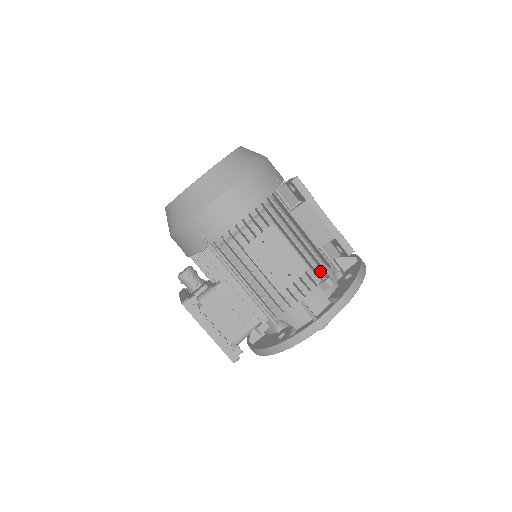
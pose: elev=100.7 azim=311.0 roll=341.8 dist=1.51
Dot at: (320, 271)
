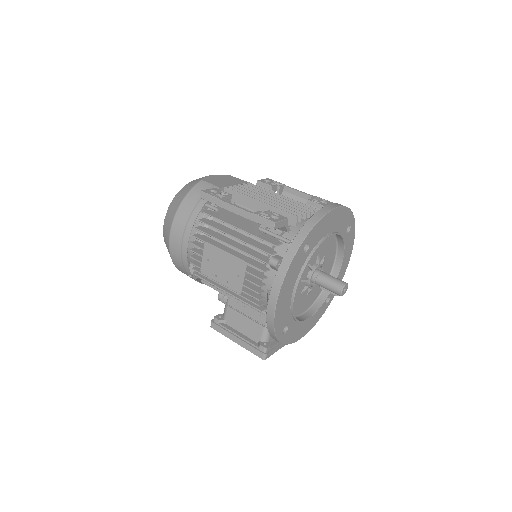
Dot at: occluded
